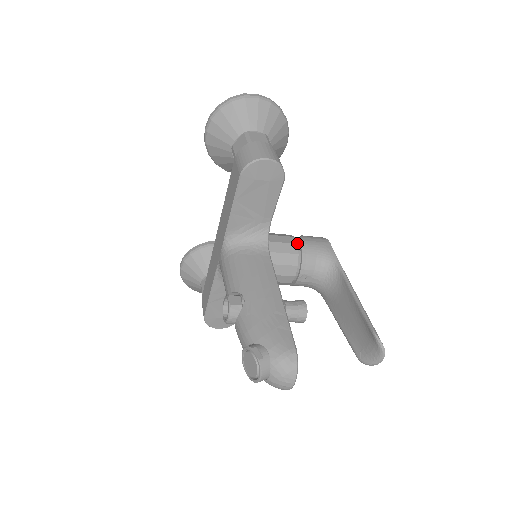
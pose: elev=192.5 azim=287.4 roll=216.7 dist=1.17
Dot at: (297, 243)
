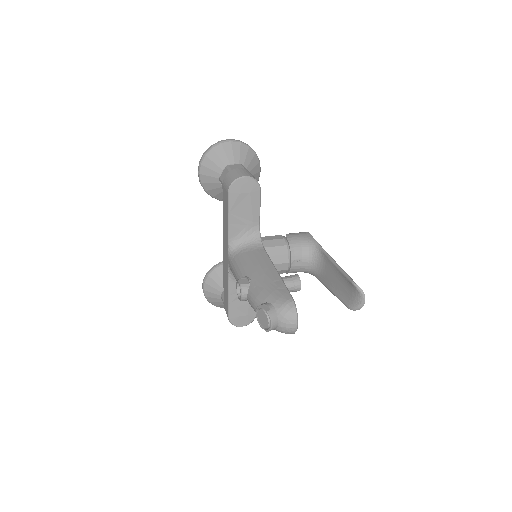
Dot at: (284, 238)
